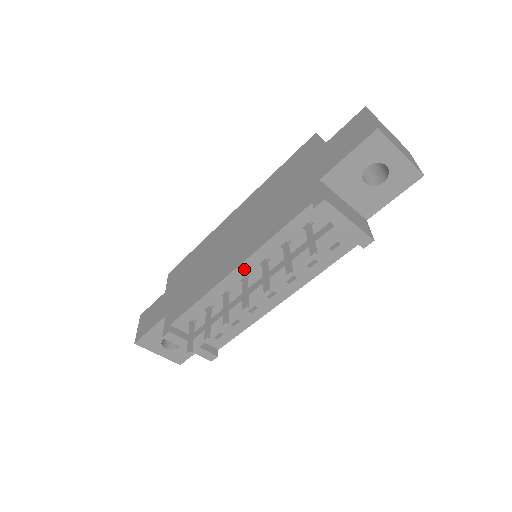
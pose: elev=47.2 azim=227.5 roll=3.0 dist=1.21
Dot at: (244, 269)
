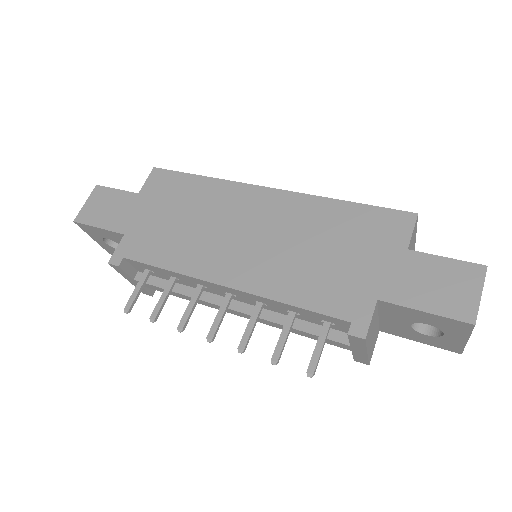
Dot at: (236, 292)
